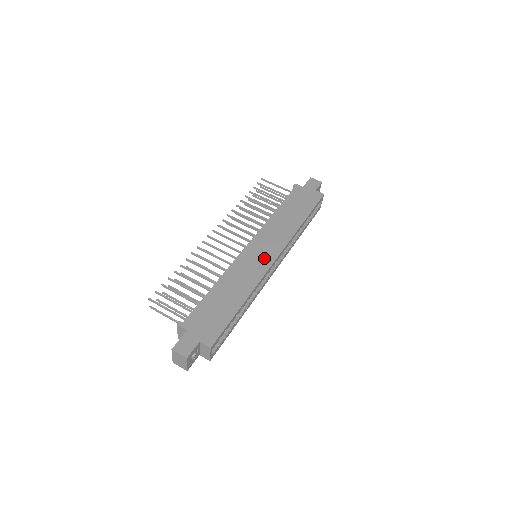
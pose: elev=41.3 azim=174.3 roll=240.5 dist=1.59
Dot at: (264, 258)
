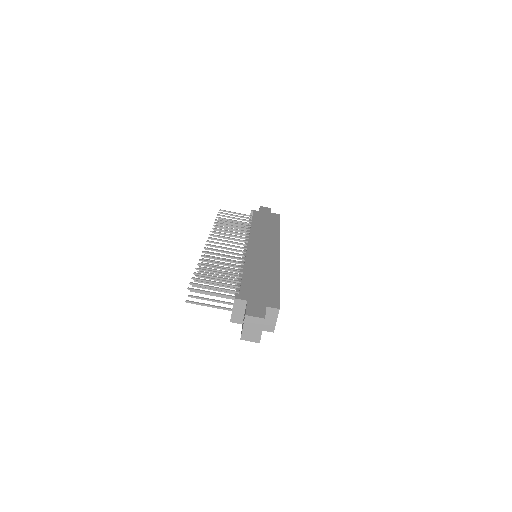
Dot at: (269, 251)
